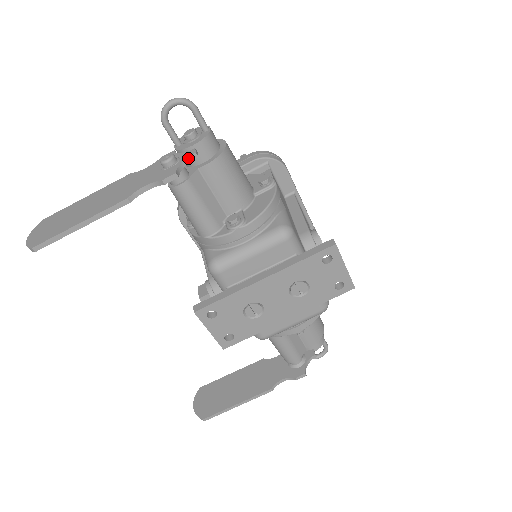
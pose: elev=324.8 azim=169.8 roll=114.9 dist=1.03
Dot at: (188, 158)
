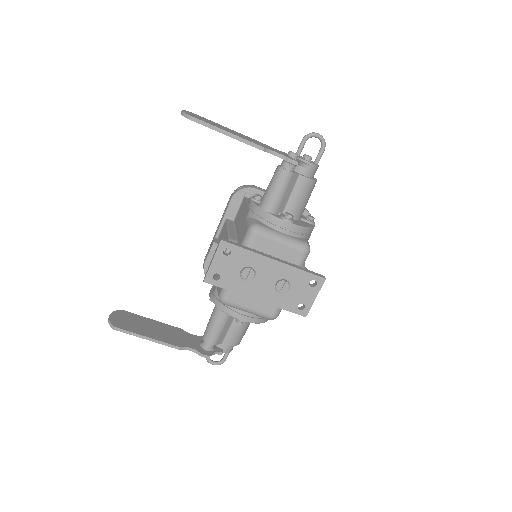
Dot at: (304, 164)
